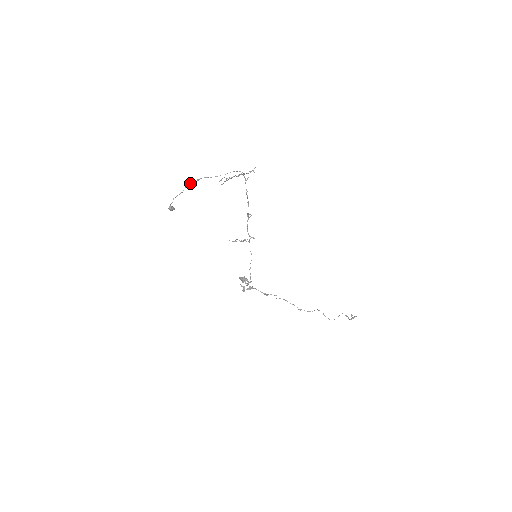
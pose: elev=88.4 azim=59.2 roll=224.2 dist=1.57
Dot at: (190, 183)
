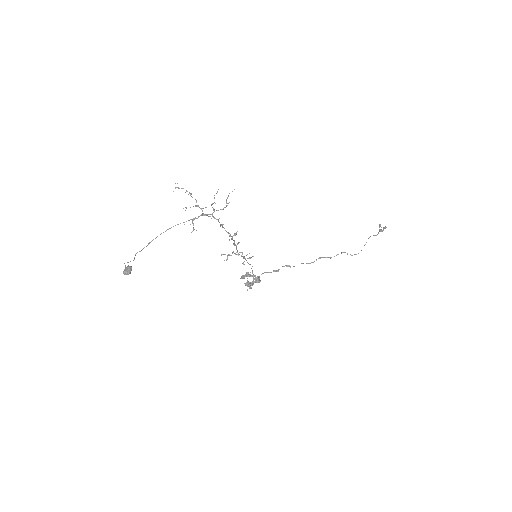
Dot at: (139, 251)
